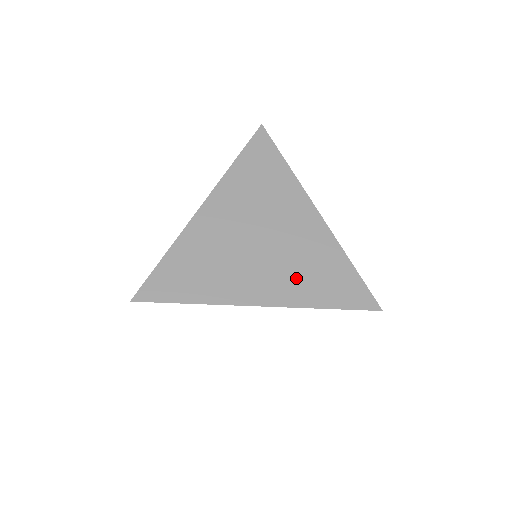
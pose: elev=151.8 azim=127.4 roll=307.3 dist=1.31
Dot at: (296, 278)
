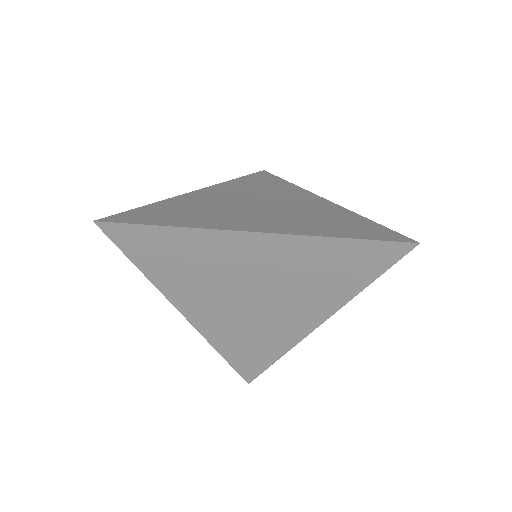
Dot at: (302, 222)
